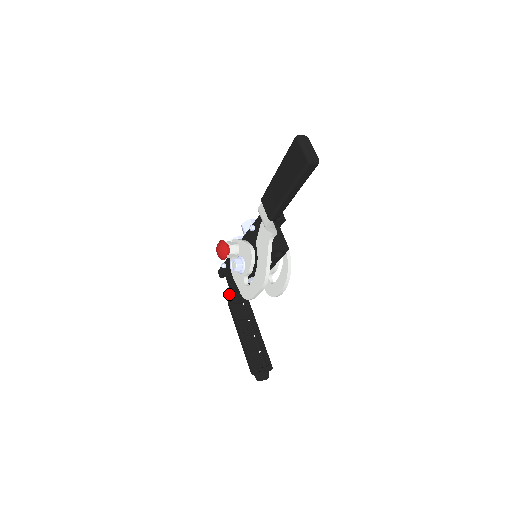
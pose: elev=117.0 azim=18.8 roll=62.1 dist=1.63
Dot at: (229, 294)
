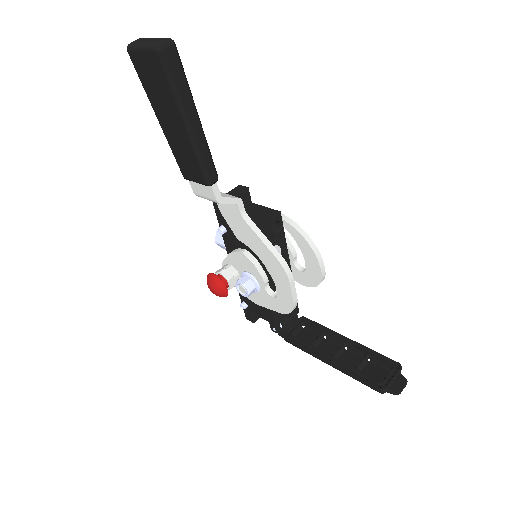
Dot at: (276, 329)
